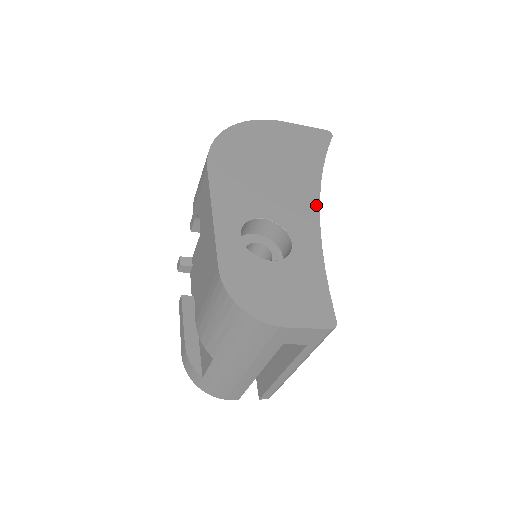
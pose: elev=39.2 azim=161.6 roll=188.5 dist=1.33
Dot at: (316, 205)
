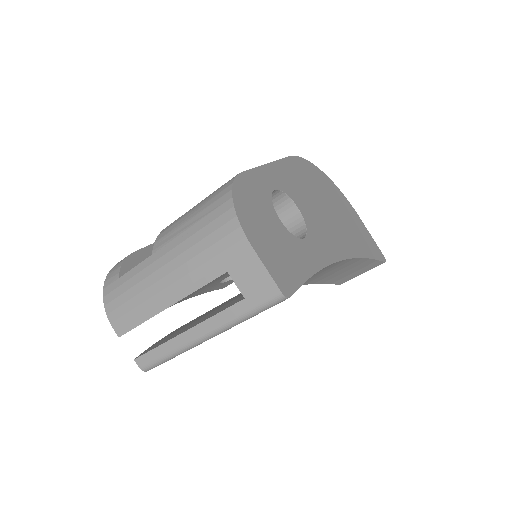
Dot at: (341, 256)
